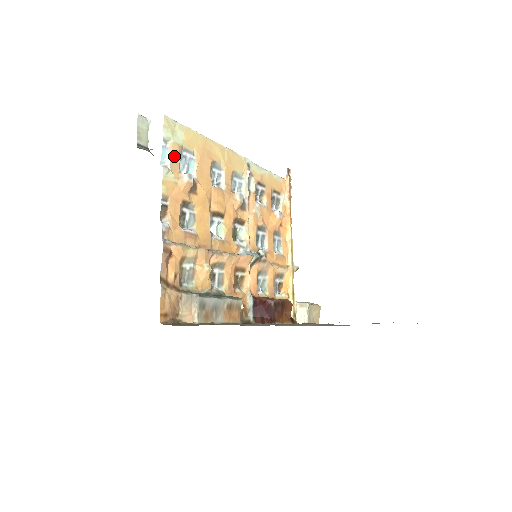
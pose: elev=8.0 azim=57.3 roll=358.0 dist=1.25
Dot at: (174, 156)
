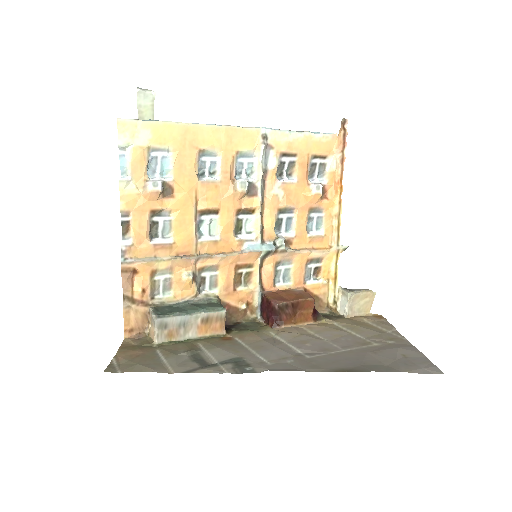
Dot at: (136, 163)
